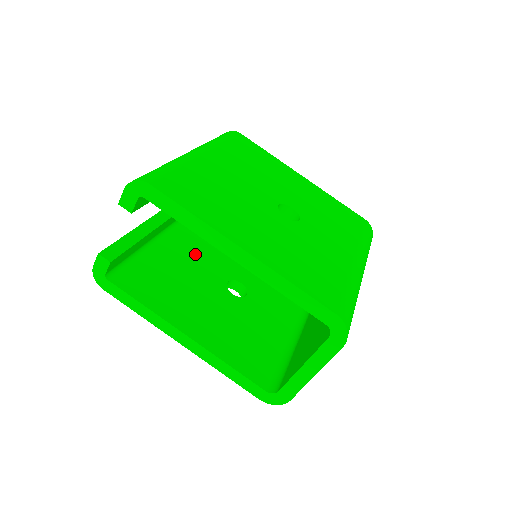
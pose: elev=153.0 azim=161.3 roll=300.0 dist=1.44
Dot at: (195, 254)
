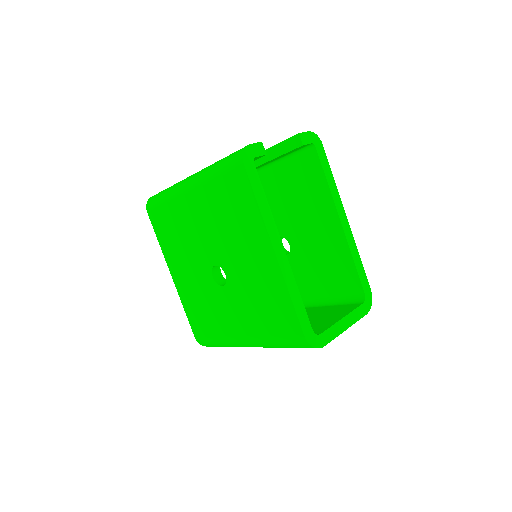
Dot at: occluded
